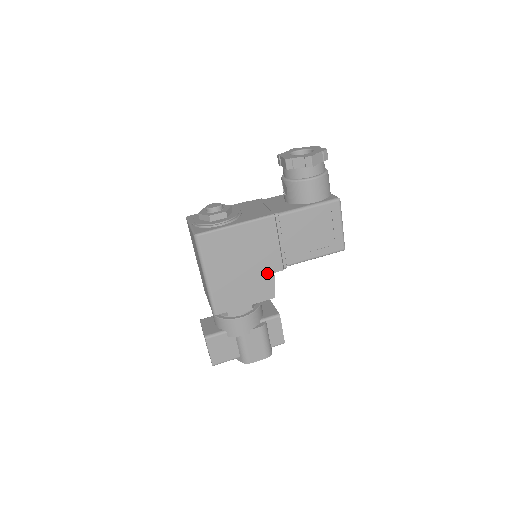
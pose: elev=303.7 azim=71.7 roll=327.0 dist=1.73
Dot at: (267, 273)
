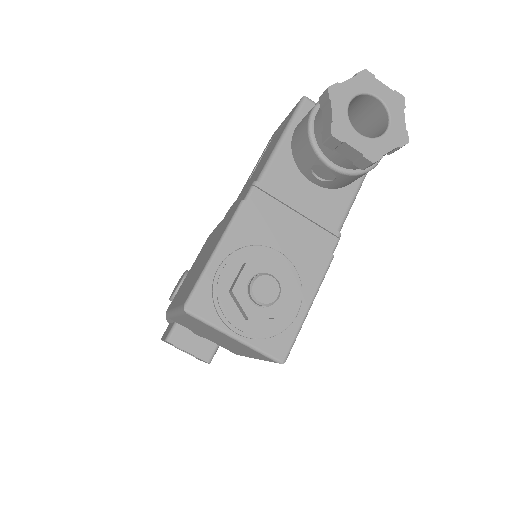
Dot at: occluded
